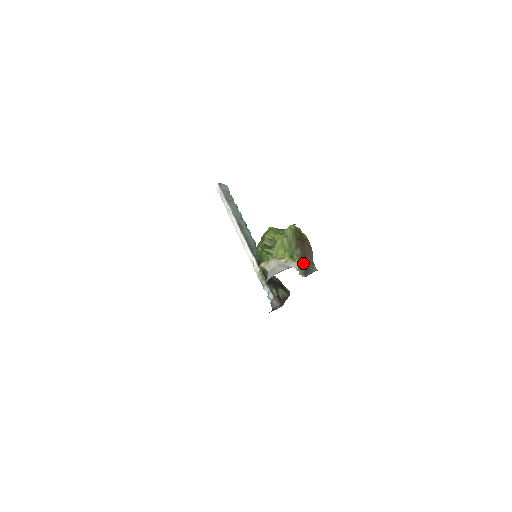
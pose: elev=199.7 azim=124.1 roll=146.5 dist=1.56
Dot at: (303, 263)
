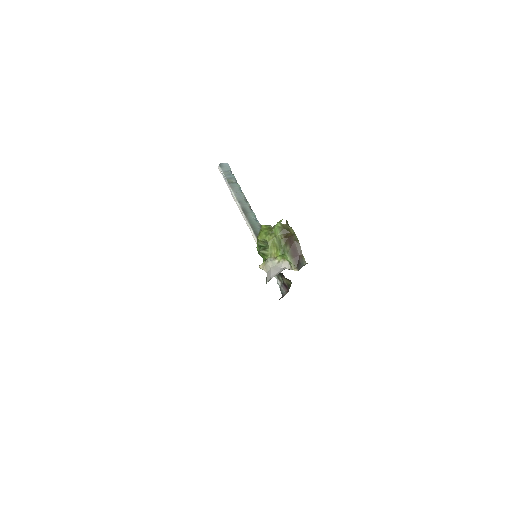
Dot at: (294, 258)
